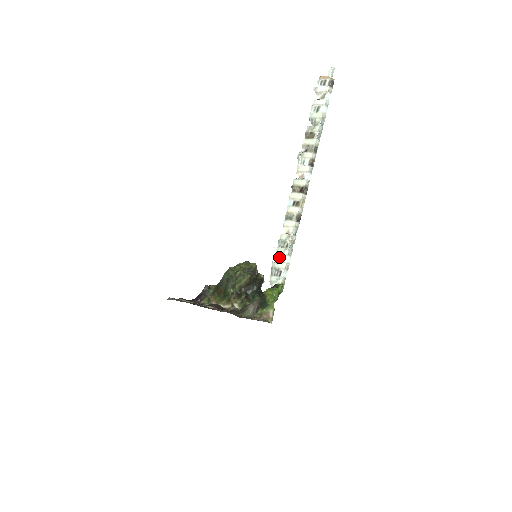
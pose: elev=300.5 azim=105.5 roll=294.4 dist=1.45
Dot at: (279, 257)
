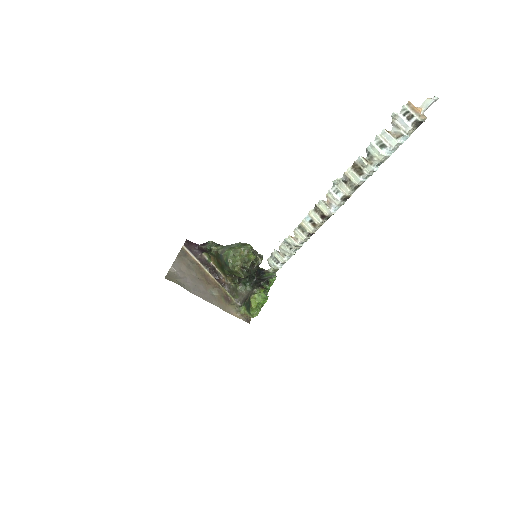
Dot at: (281, 250)
